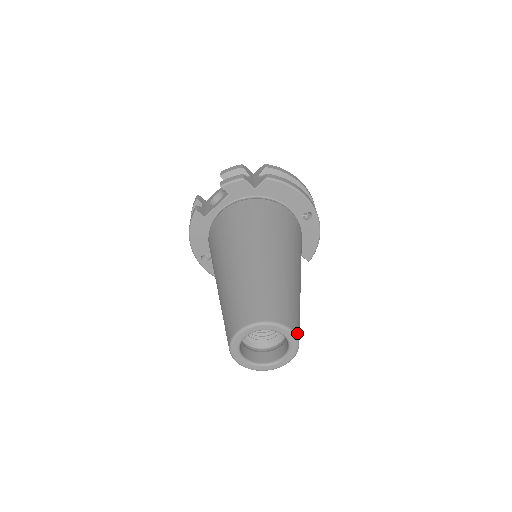
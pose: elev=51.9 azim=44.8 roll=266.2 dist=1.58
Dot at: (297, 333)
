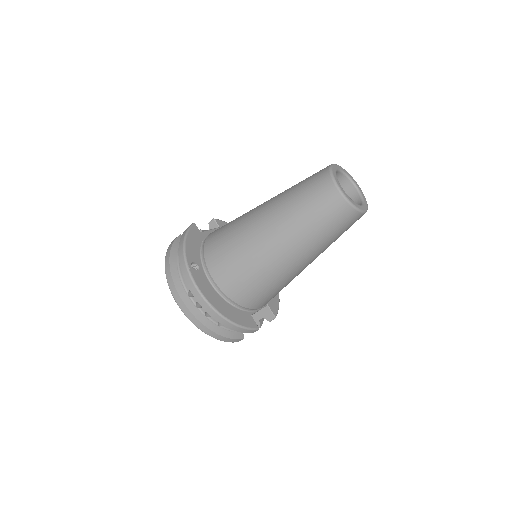
Dot at: occluded
